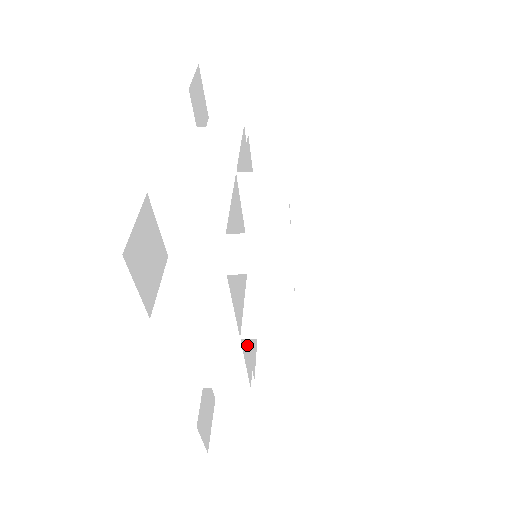
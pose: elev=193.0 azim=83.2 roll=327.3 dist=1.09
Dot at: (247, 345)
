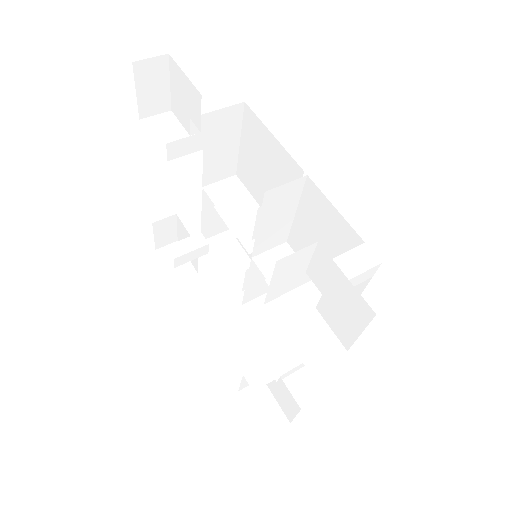
Dot at: occluded
